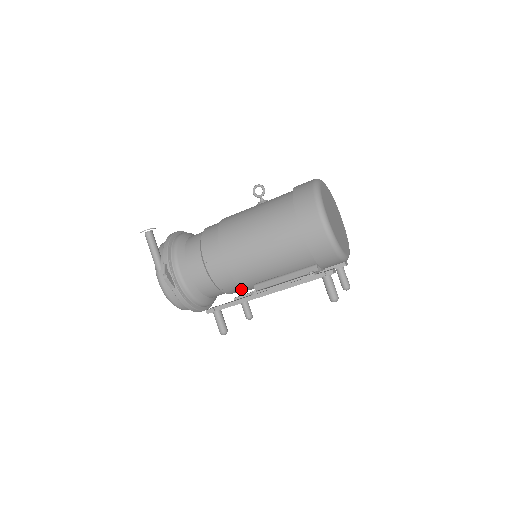
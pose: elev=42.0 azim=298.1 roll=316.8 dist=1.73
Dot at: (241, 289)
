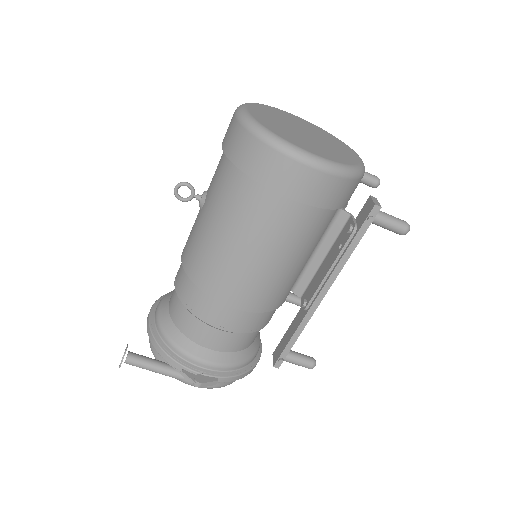
Dot at: occluded
